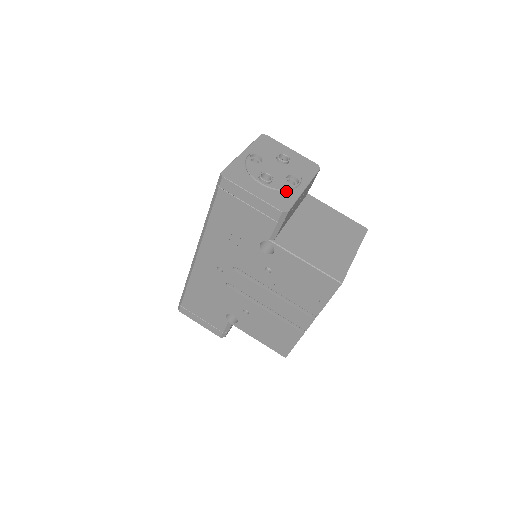
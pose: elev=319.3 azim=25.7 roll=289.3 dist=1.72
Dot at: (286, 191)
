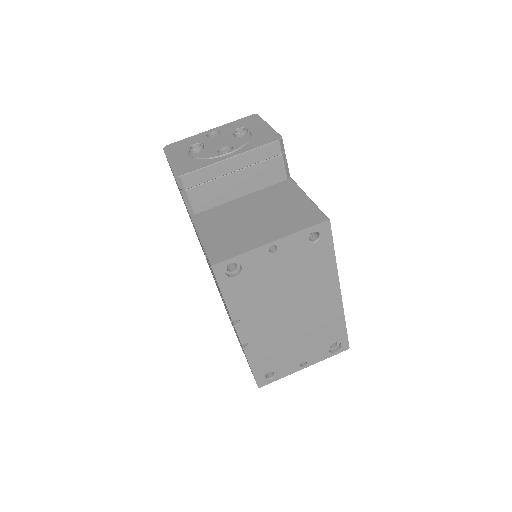
Dot at: (205, 159)
